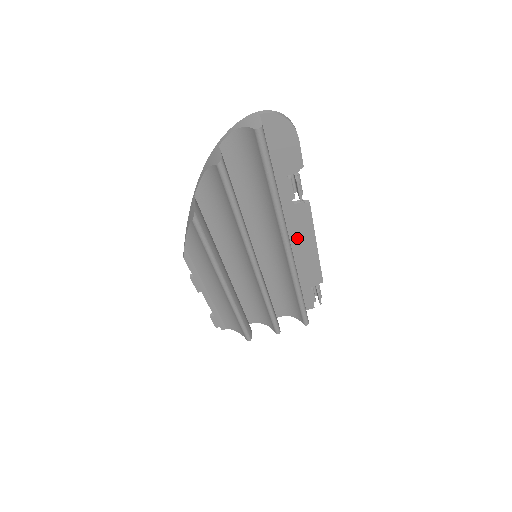
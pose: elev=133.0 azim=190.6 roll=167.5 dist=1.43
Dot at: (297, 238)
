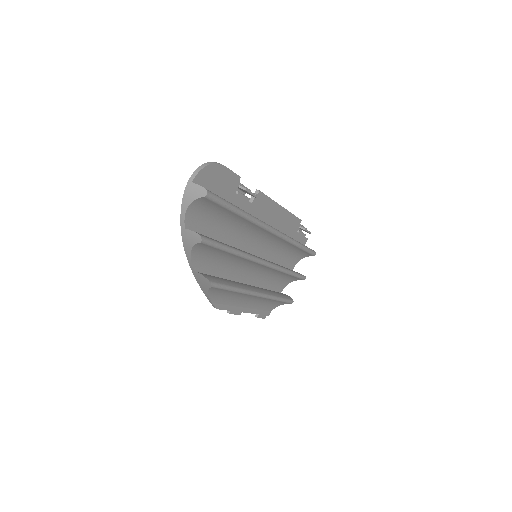
Dot at: (268, 217)
